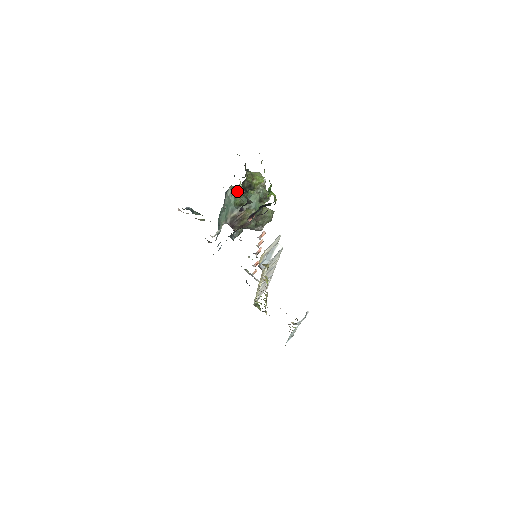
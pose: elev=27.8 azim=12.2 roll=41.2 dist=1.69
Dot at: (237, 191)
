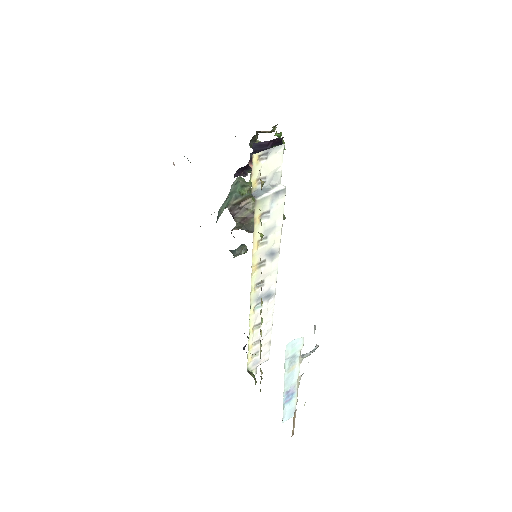
Dot at: (245, 183)
